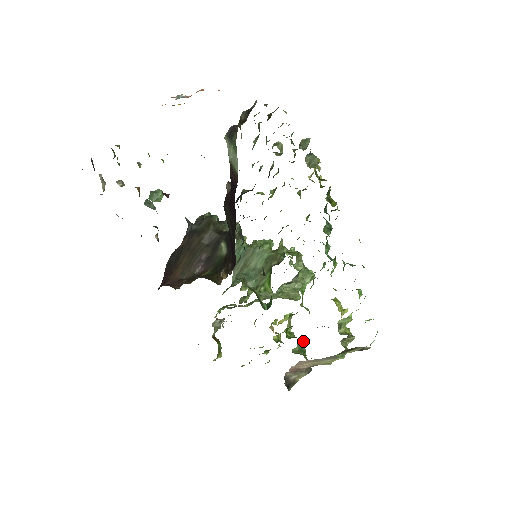
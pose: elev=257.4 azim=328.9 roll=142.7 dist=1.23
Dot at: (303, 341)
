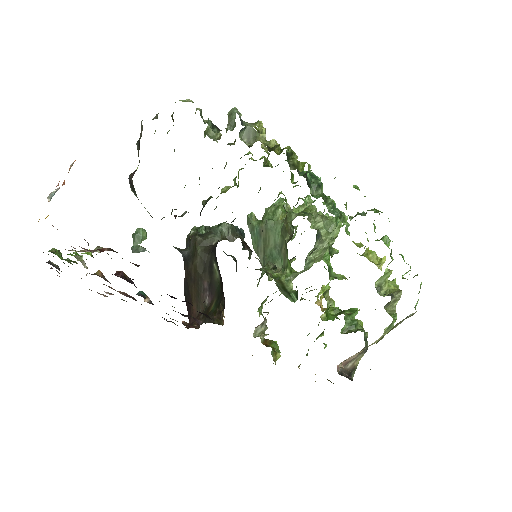
Dot at: (351, 312)
